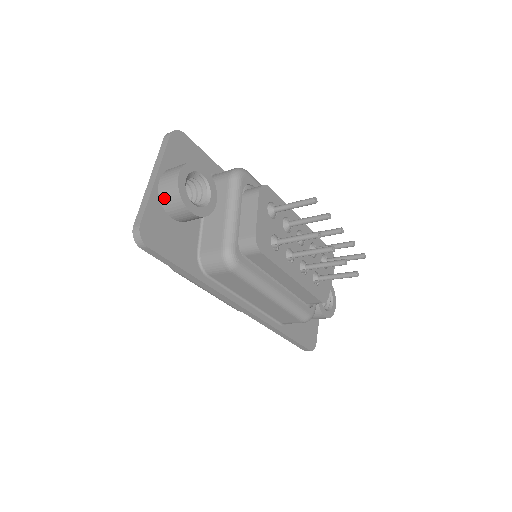
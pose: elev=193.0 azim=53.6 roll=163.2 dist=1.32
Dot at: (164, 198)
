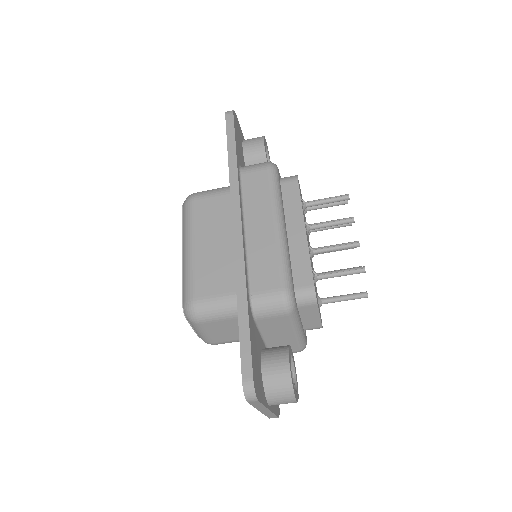
Dot at: (248, 139)
